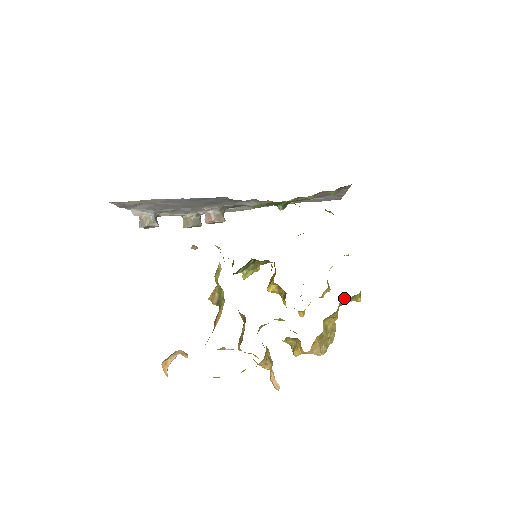
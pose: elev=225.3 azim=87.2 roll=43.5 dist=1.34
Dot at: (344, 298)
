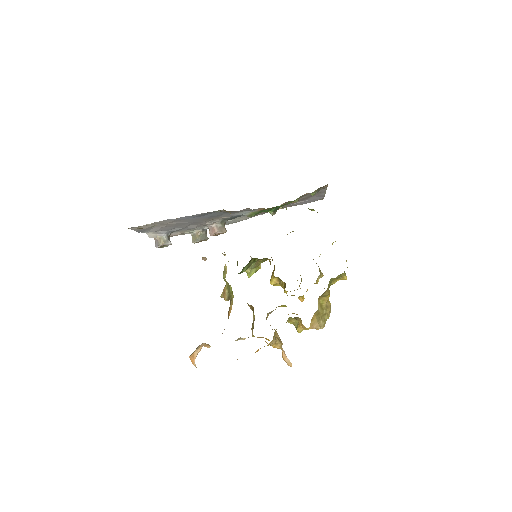
Dot at: (332, 278)
